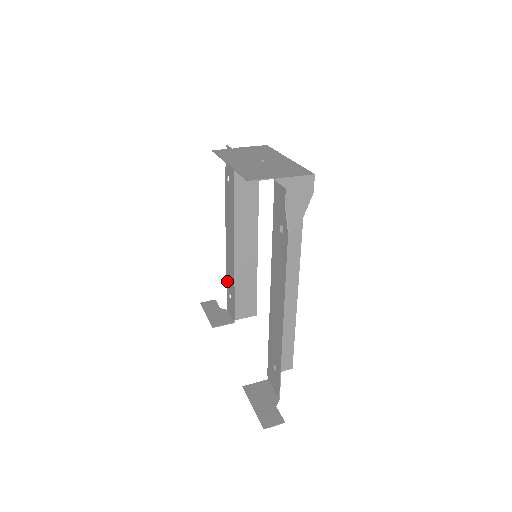
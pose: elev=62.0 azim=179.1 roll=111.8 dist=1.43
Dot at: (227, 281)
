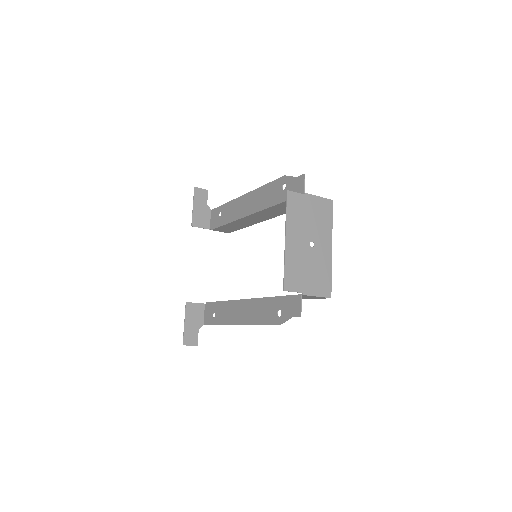
Dot at: (226, 205)
